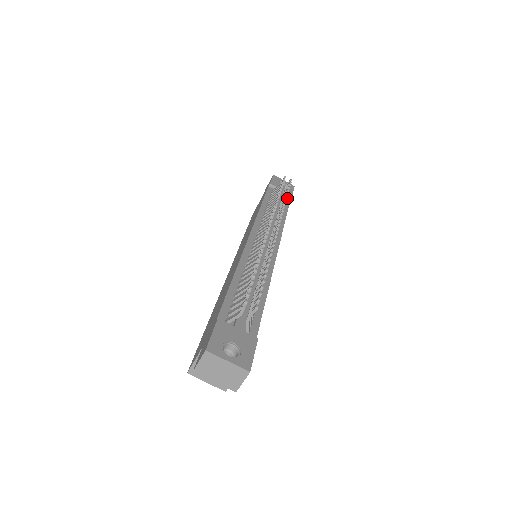
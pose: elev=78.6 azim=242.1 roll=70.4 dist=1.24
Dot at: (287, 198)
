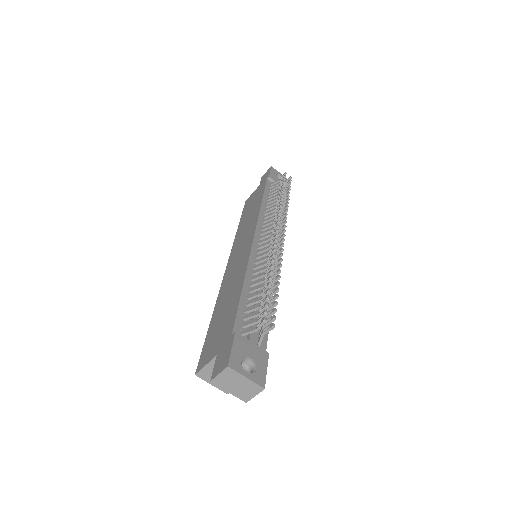
Dot at: occluded
